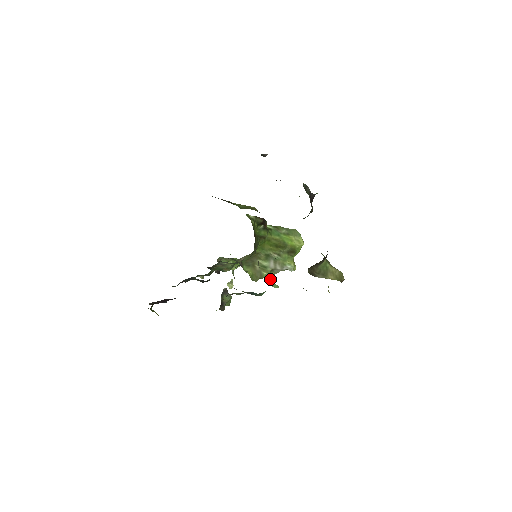
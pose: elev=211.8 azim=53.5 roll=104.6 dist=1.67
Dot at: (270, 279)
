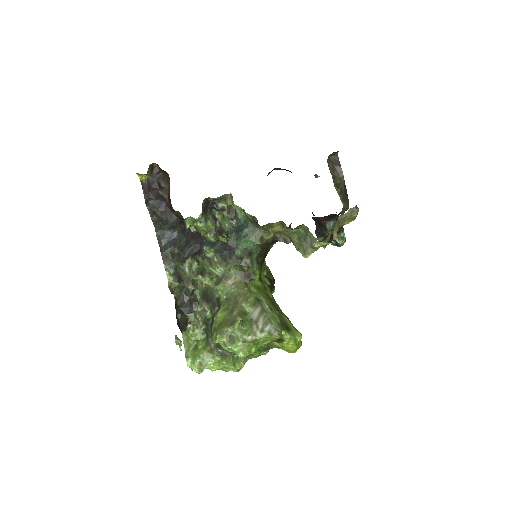
Dot at: (244, 320)
